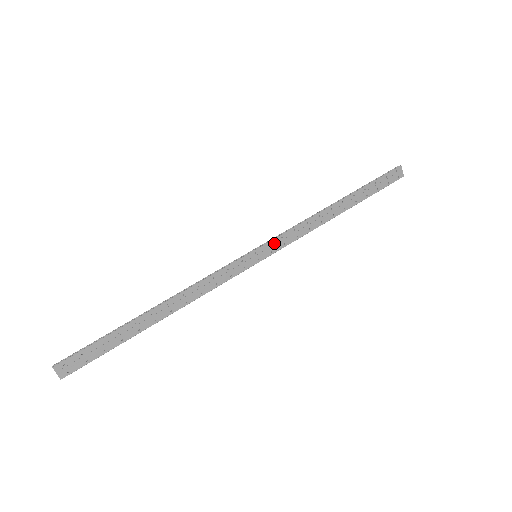
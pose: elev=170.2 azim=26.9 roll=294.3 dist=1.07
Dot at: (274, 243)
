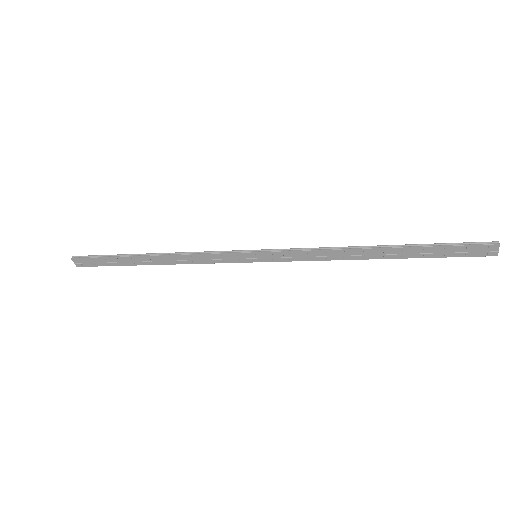
Dot at: (278, 254)
